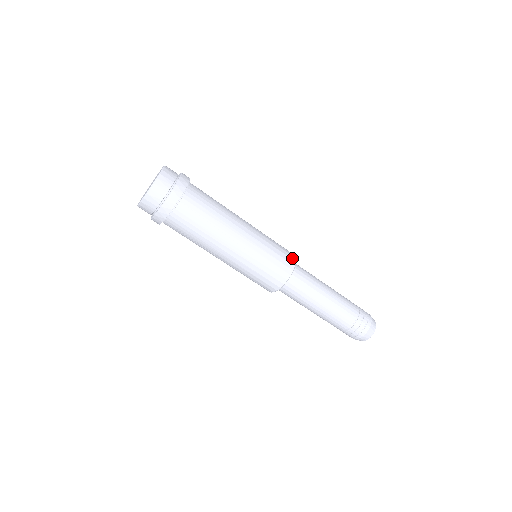
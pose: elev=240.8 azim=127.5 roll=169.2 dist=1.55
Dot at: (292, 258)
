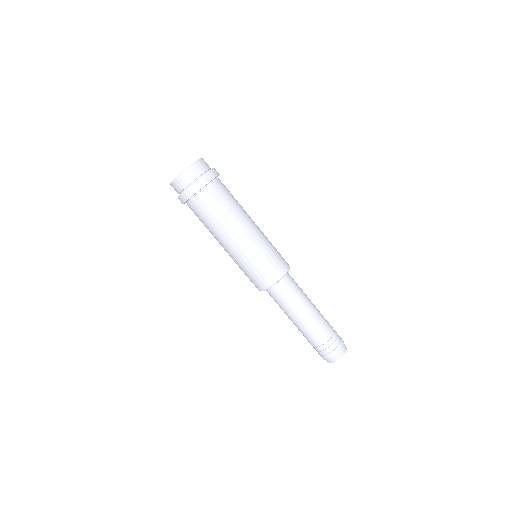
Dot at: (285, 266)
